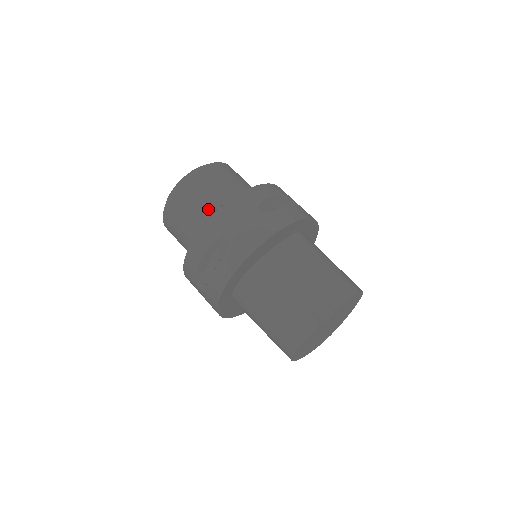
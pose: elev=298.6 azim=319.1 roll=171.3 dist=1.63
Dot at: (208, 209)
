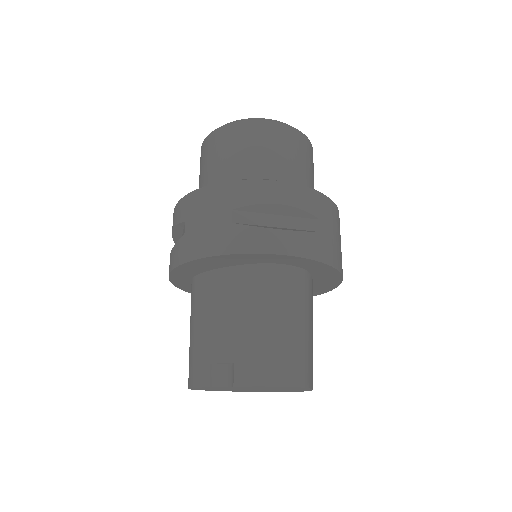
Dot at: (213, 178)
